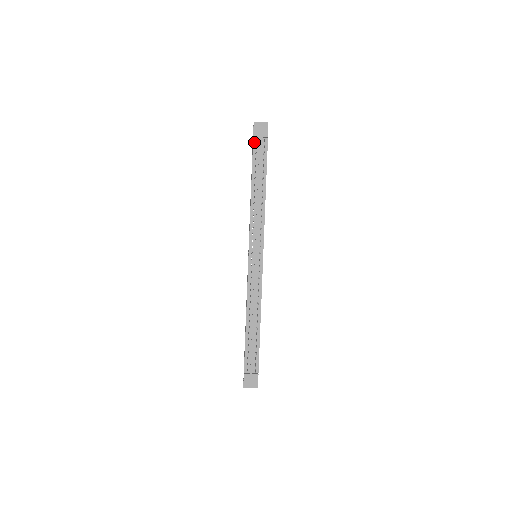
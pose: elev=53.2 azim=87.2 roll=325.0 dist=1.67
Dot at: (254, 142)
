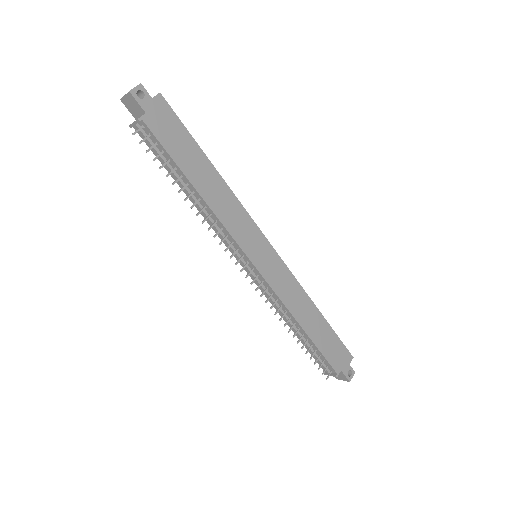
Dot at: (138, 133)
